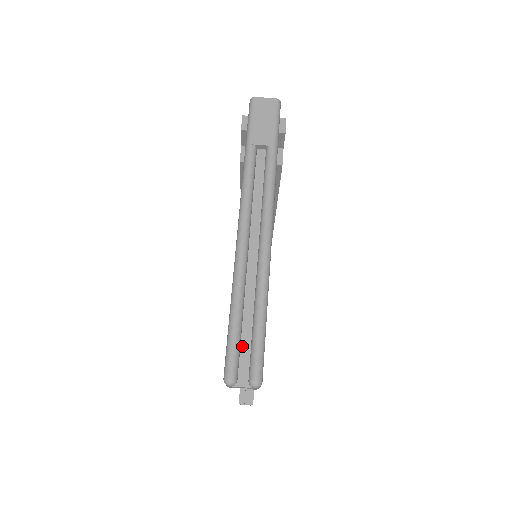
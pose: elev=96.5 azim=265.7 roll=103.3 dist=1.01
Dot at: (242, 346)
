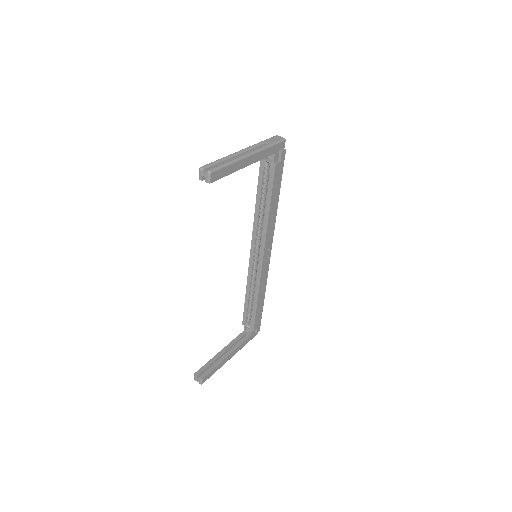
Dot at: (213, 167)
